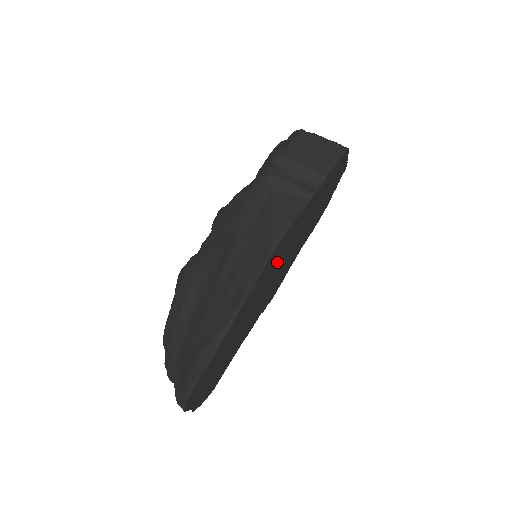
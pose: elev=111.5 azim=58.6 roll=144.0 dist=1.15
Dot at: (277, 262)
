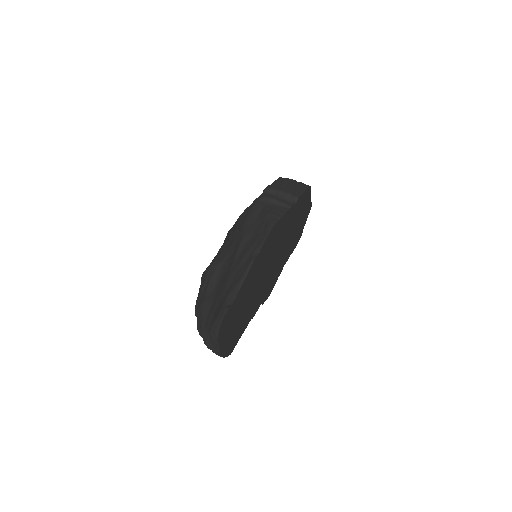
Dot at: (272, 250)
